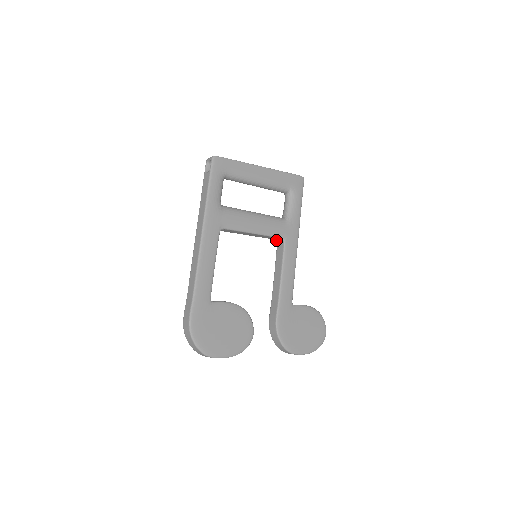
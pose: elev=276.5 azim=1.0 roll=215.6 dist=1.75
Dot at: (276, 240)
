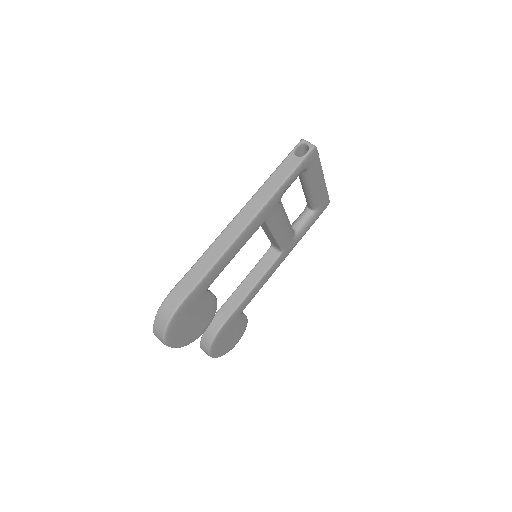
Dot at: (273, 245)
